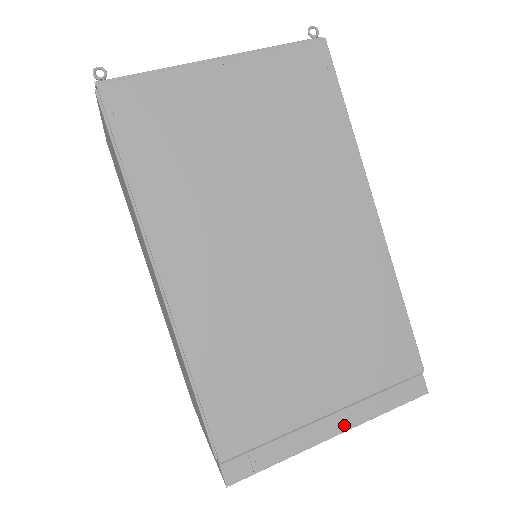
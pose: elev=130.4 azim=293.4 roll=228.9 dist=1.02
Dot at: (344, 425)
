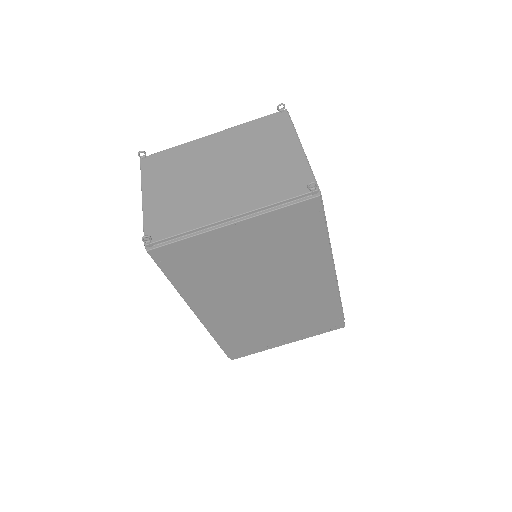
Dot at: (294, 340)
